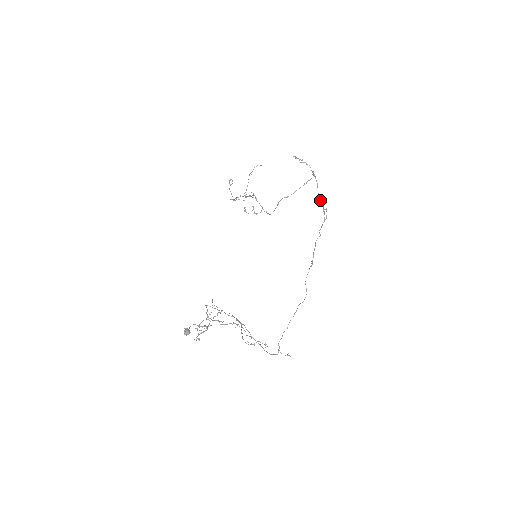
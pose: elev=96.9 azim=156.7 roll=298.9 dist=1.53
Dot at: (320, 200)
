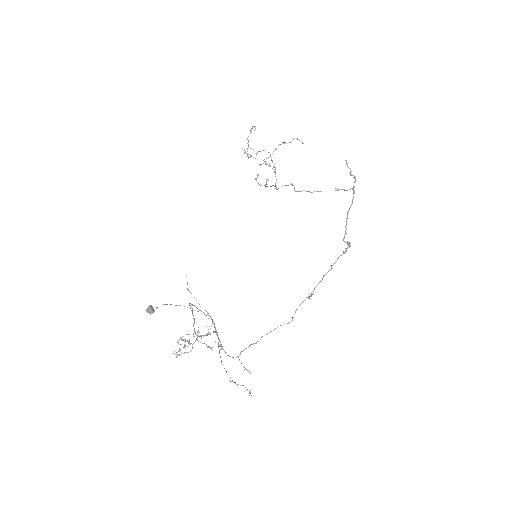
Dot at: (346, 224)
